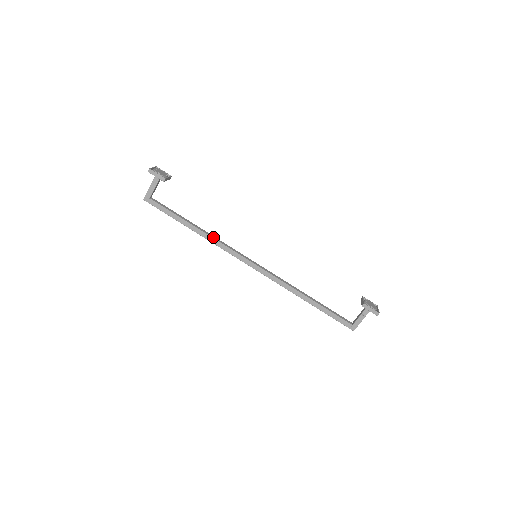
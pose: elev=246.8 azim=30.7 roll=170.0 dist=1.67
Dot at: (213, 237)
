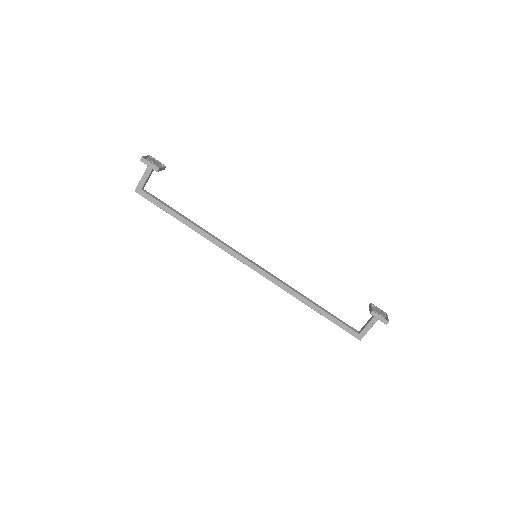
Dot at: (210, 234)
